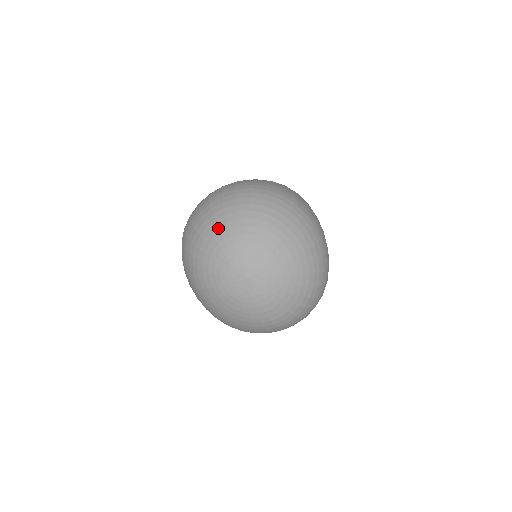
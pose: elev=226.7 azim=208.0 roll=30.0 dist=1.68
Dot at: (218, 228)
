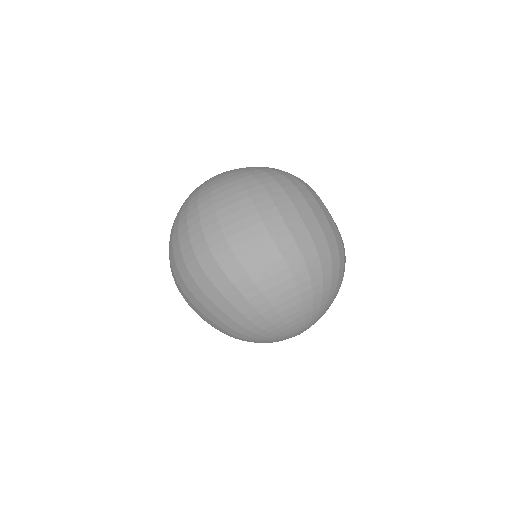
Dot at: (303, 311)
